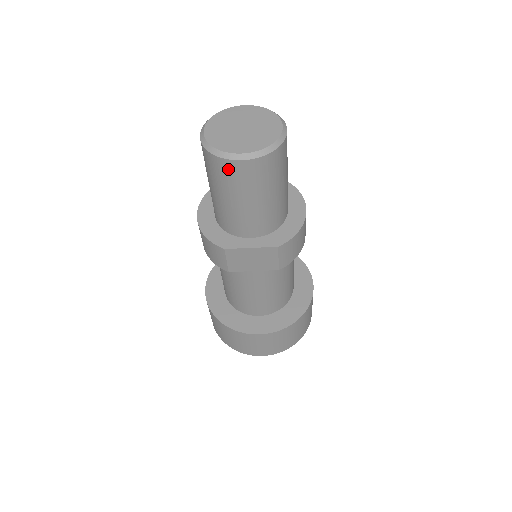
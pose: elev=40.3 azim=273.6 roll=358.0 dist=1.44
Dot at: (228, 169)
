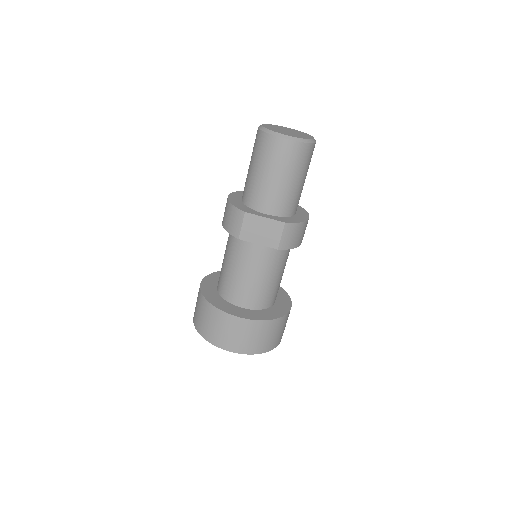
Dot at: (273, 144)
